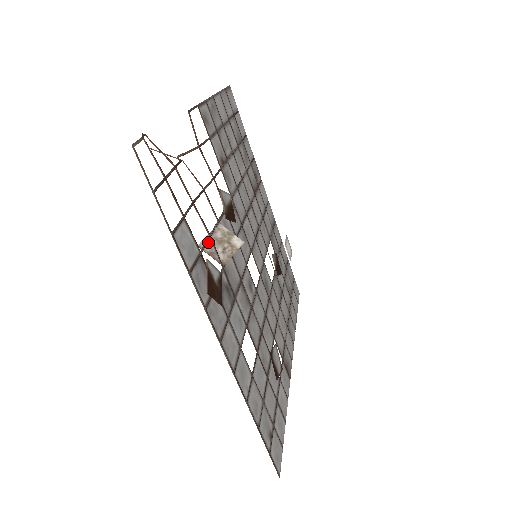
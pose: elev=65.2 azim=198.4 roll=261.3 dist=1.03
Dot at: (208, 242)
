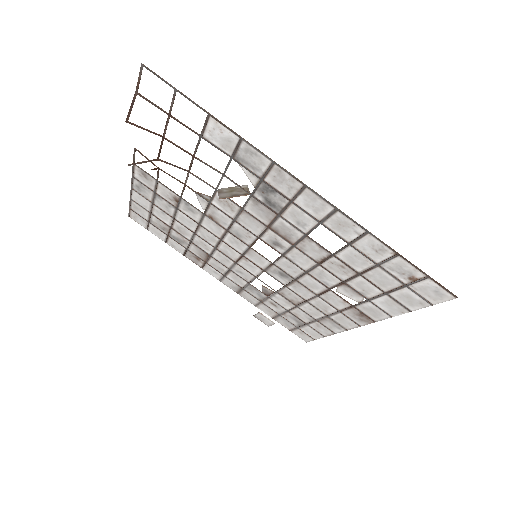
Dot at: (223, 195)
